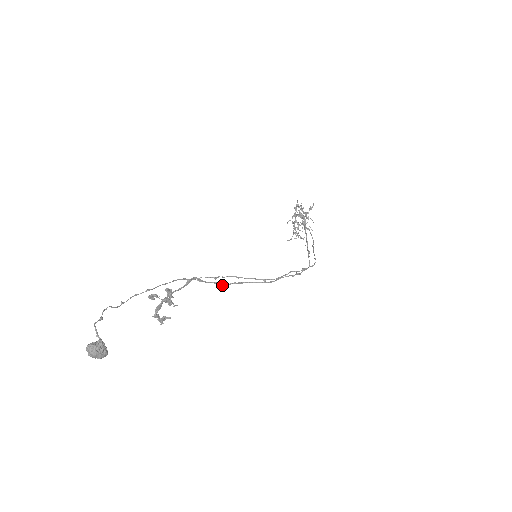
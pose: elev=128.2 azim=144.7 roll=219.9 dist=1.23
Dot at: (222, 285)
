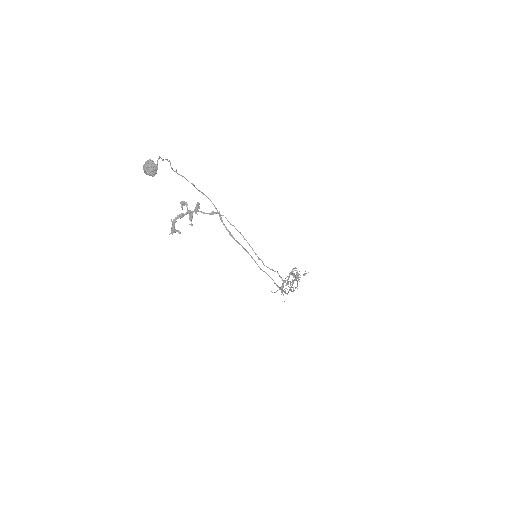
Dot at: (231, 236)
